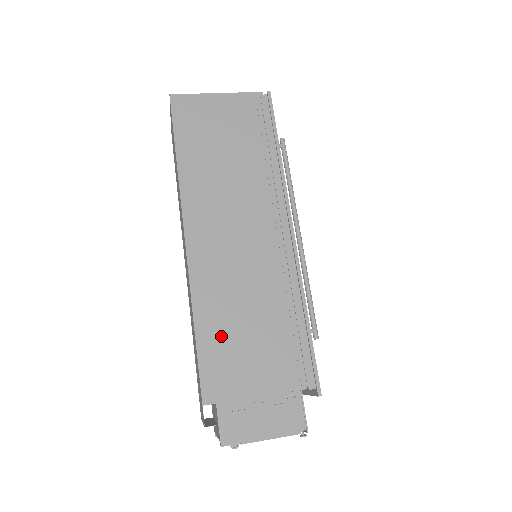
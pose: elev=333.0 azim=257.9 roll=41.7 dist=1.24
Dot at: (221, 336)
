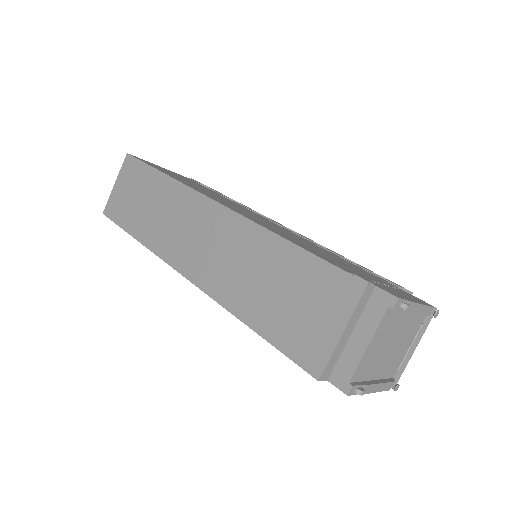
Dot at: (303, 245)
